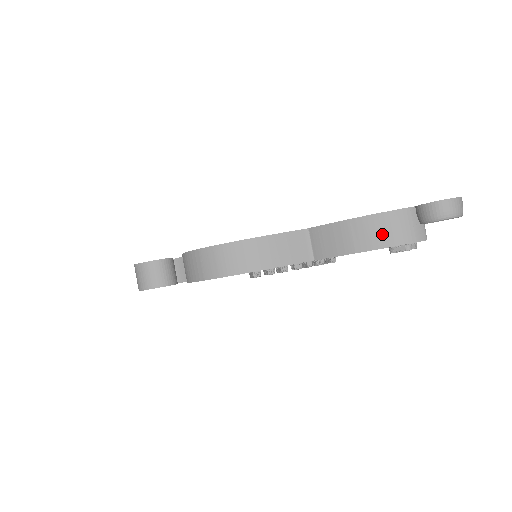
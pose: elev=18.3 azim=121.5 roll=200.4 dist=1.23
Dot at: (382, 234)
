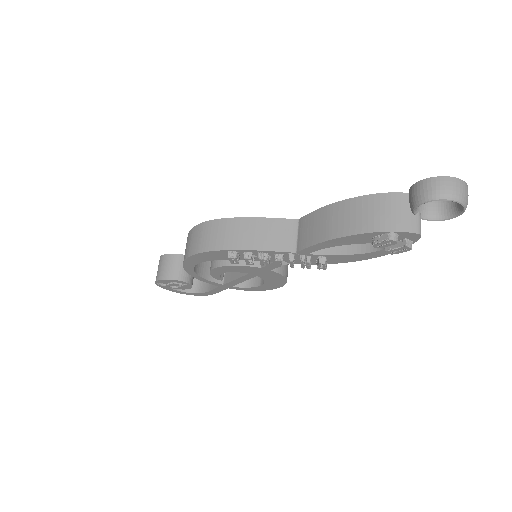
Dot at: (362, 218)
